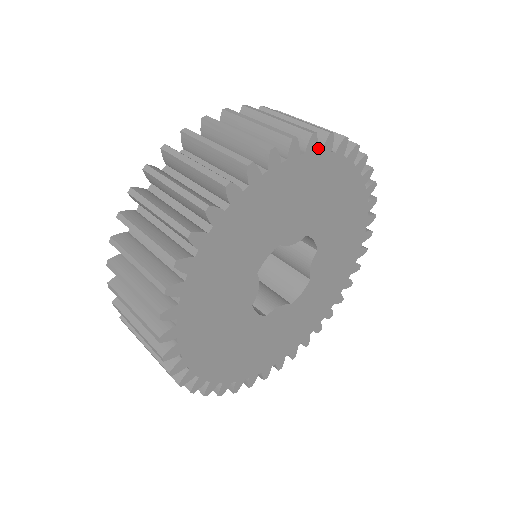
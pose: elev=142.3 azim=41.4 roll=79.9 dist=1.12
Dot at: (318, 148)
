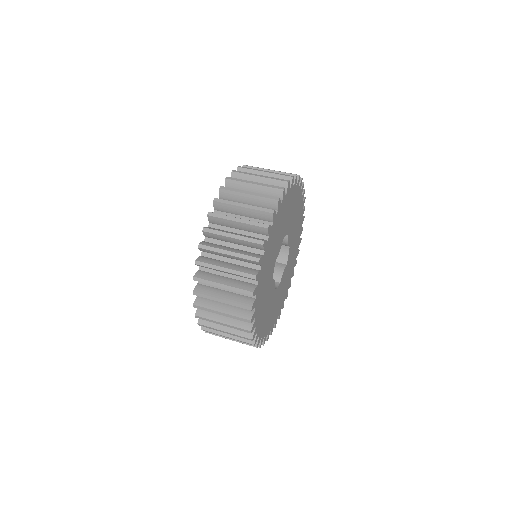
Dot at: (275, 210)
